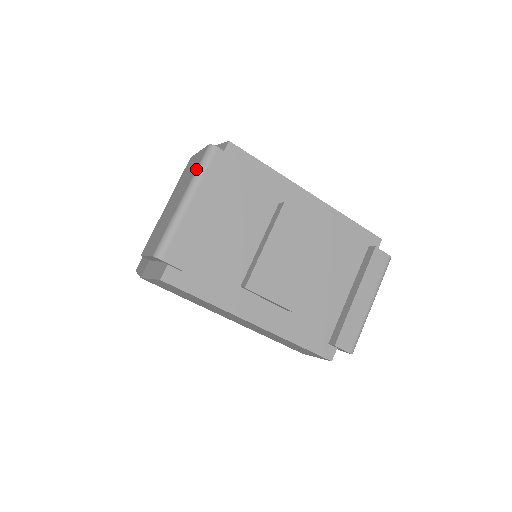
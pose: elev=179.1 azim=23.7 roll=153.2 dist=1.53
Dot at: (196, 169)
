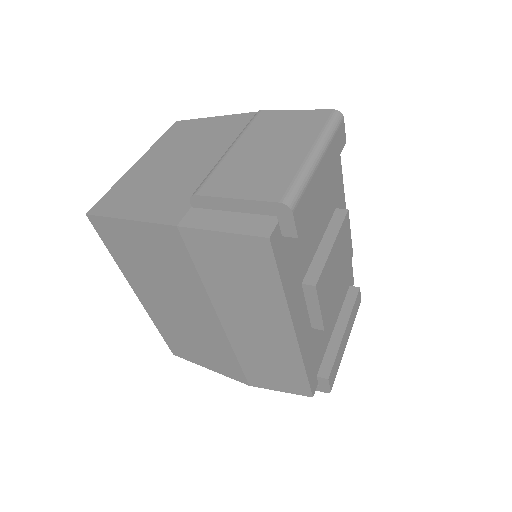
Dot at: (324, 127)
